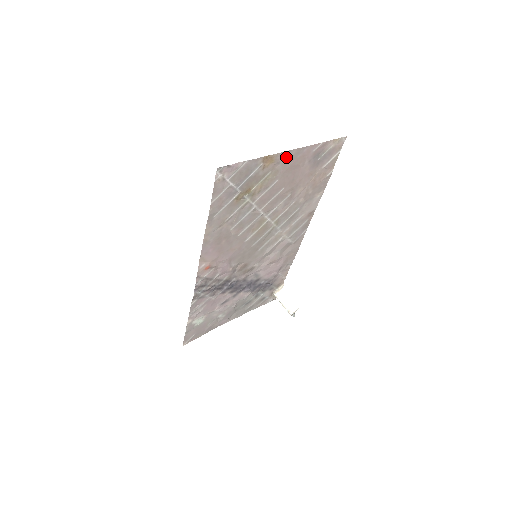
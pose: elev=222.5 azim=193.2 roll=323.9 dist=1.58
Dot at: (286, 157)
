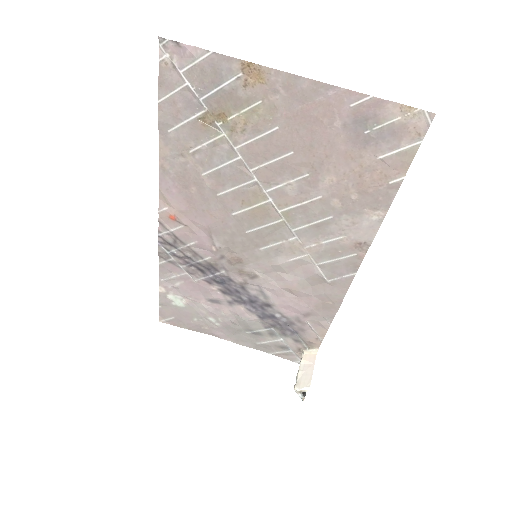
Dot at: (290, 87)
